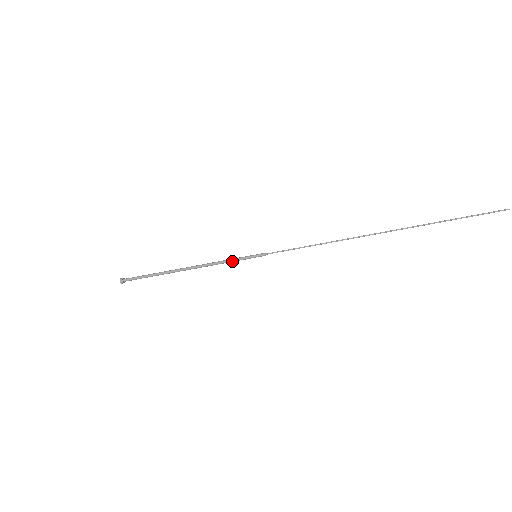
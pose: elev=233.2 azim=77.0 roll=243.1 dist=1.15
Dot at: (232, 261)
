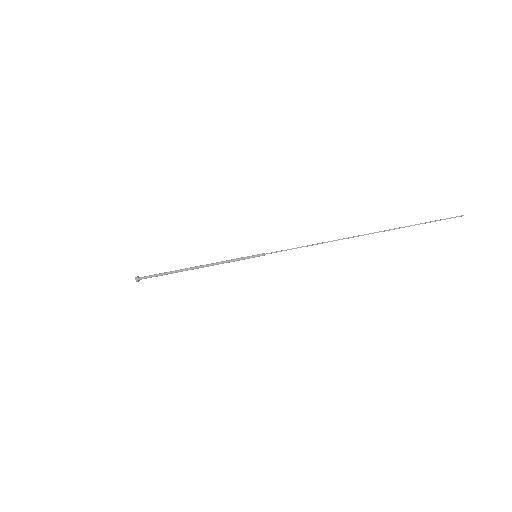
Dot at: occluded
